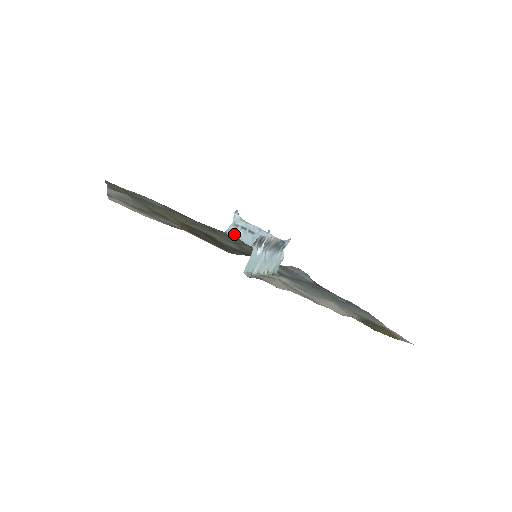
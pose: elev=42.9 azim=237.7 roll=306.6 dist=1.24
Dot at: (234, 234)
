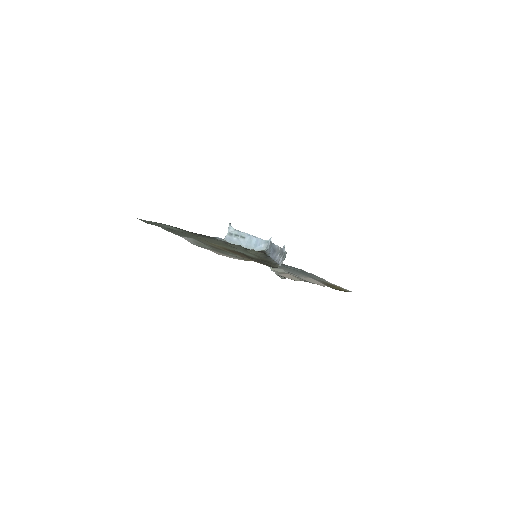
Dot at: (231, 241)
